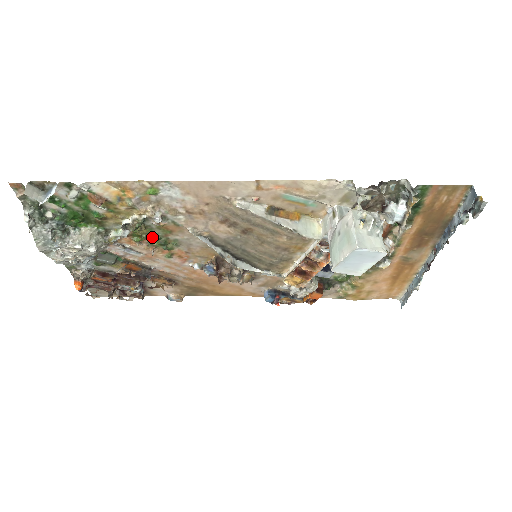
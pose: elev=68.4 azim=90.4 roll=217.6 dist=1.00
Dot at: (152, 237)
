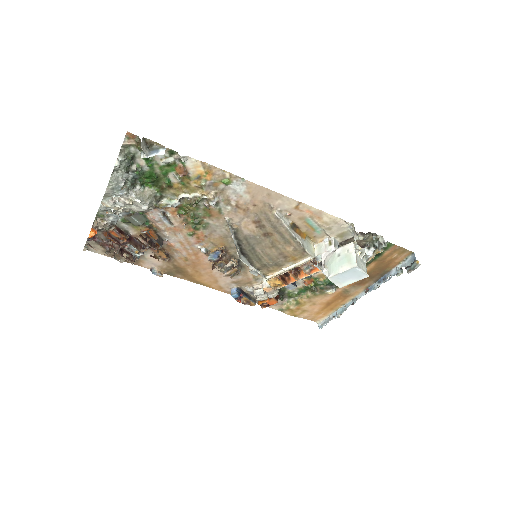
Dot at: (193, 215)
